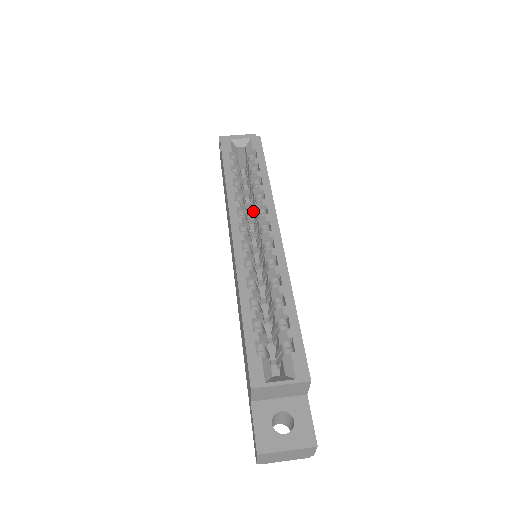
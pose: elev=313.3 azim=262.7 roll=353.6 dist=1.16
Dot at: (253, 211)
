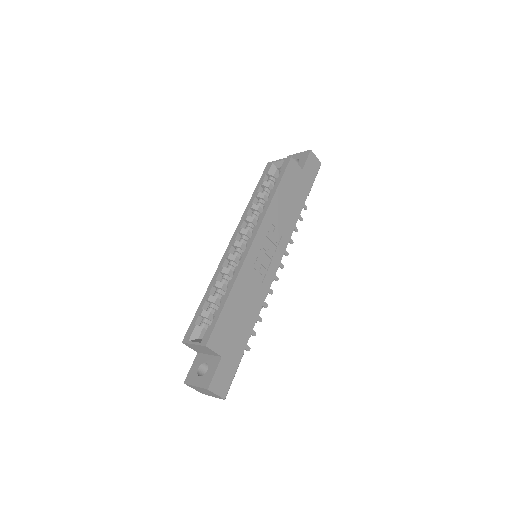
Dot at: occluded
